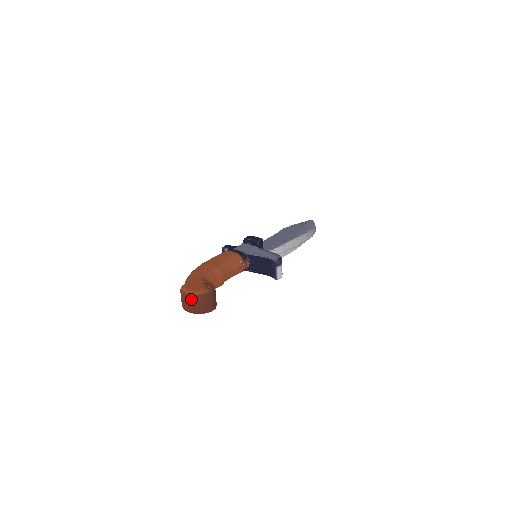
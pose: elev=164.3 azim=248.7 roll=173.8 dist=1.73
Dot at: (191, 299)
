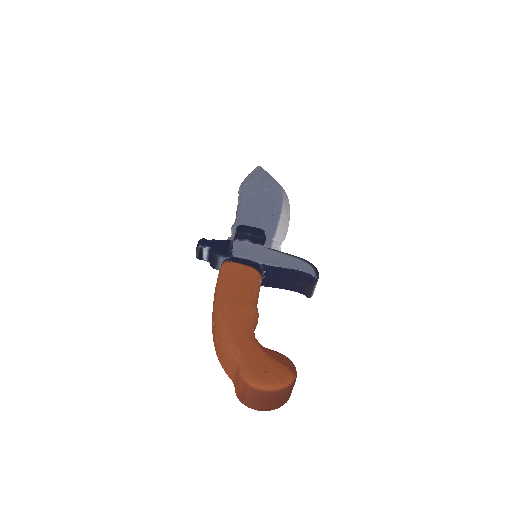
Dot at: (271, 397)
